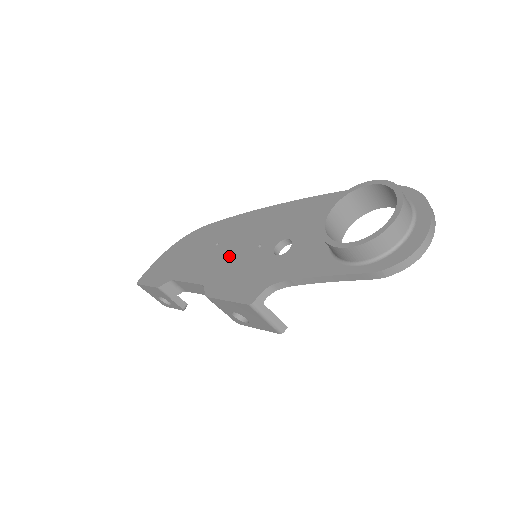
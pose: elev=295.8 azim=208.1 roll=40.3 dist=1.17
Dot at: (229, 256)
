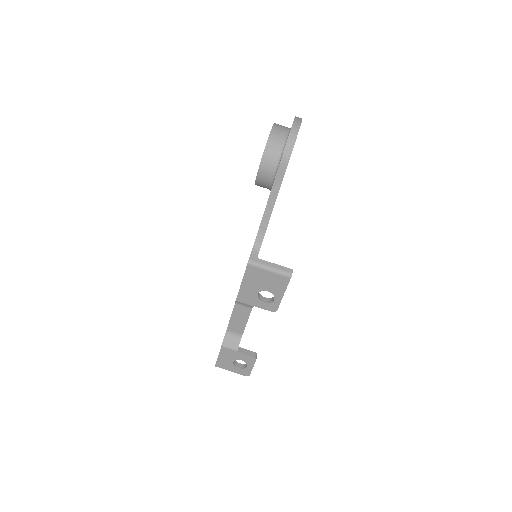
Dot at: occluded
